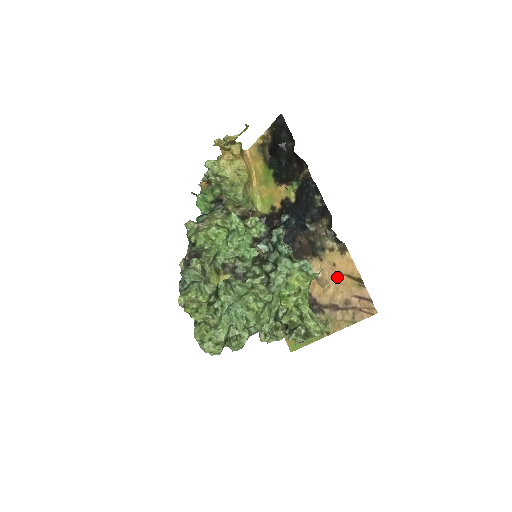
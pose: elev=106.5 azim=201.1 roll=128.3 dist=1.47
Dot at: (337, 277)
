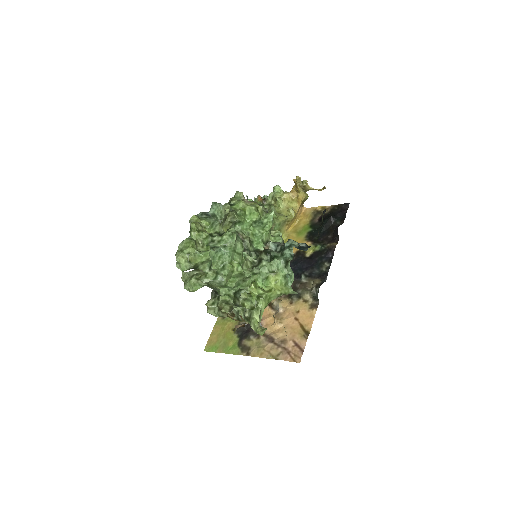
Dot at: (292, 321)
